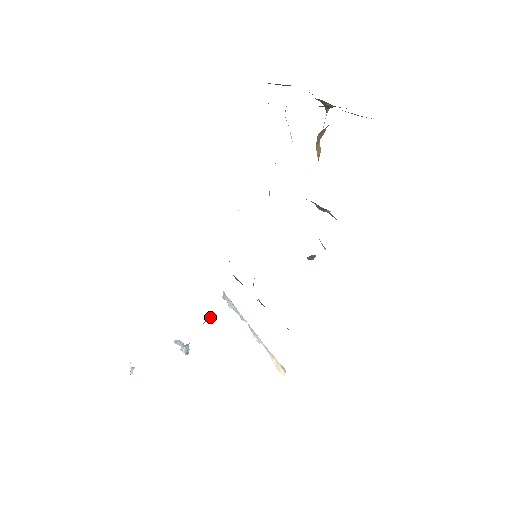
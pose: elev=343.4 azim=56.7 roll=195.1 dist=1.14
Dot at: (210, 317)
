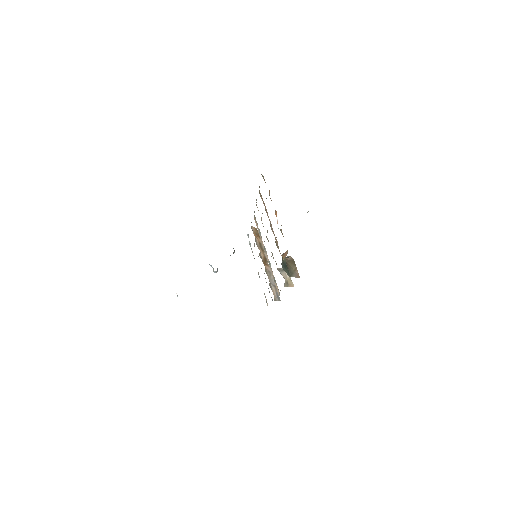
Dot at: occluded
